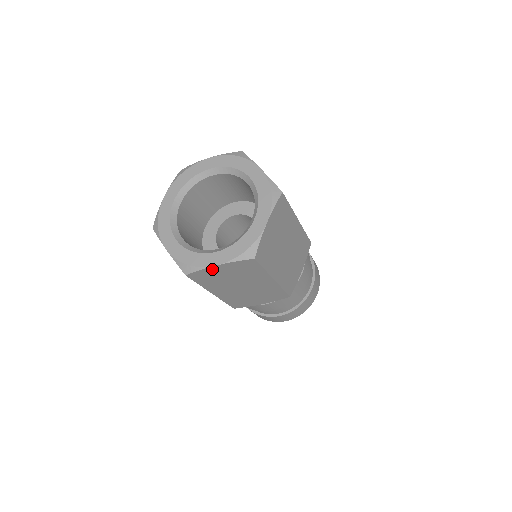
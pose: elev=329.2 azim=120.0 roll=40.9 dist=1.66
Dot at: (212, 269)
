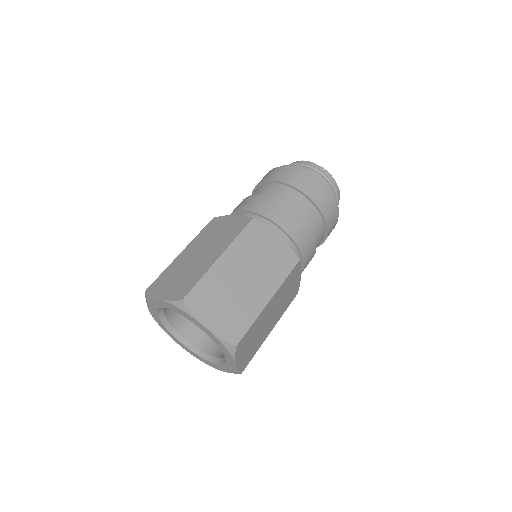
Dot at: occluded
